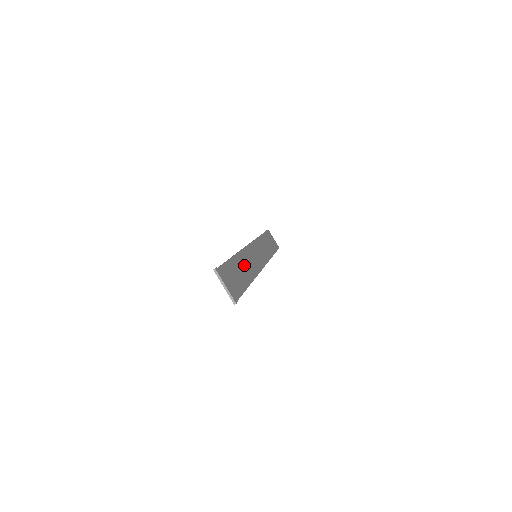
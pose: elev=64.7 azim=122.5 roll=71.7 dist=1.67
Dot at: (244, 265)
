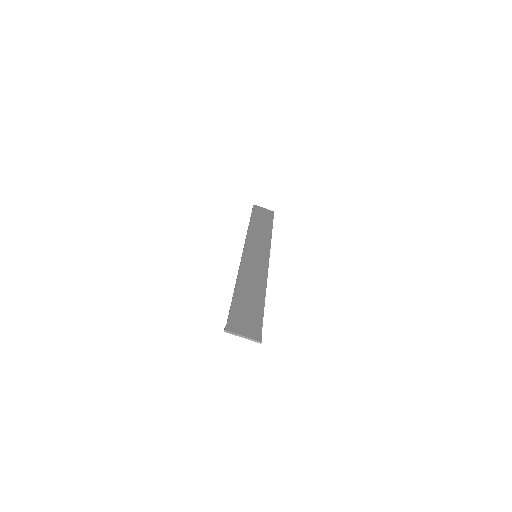
Dot at: (249, 285)
